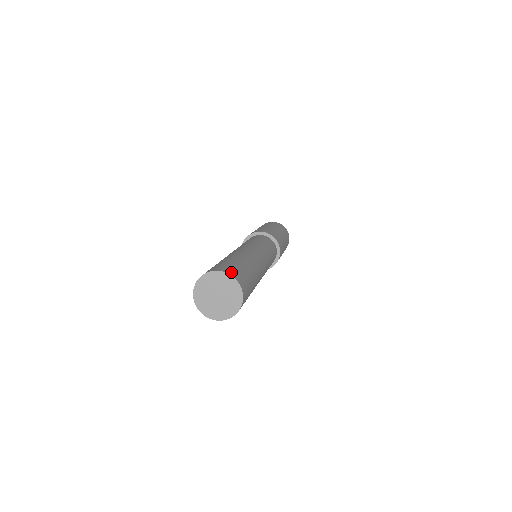
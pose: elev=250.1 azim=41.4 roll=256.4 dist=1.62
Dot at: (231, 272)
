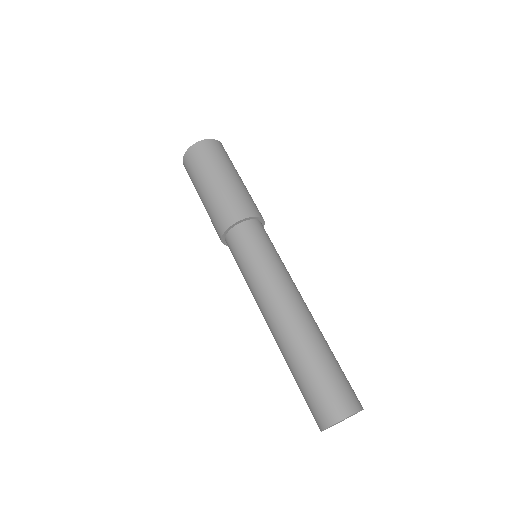
Dot at: (355, 404)
